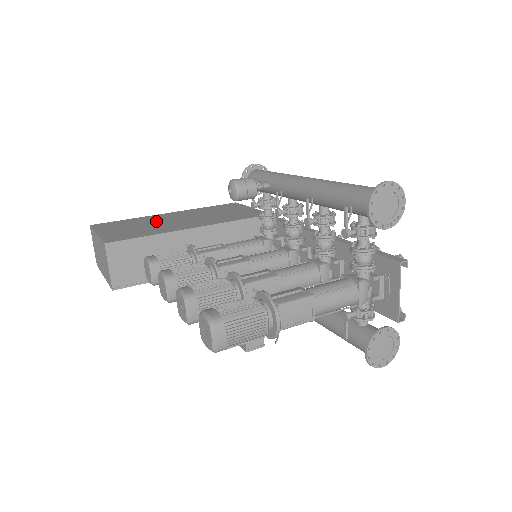
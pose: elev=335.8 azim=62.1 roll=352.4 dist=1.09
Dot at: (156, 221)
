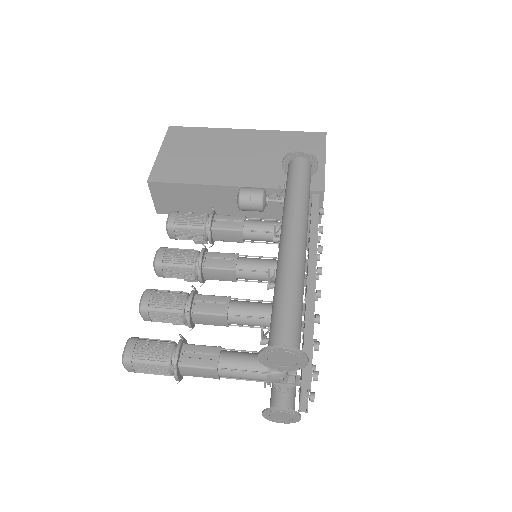
Dot at: (219, 148)
